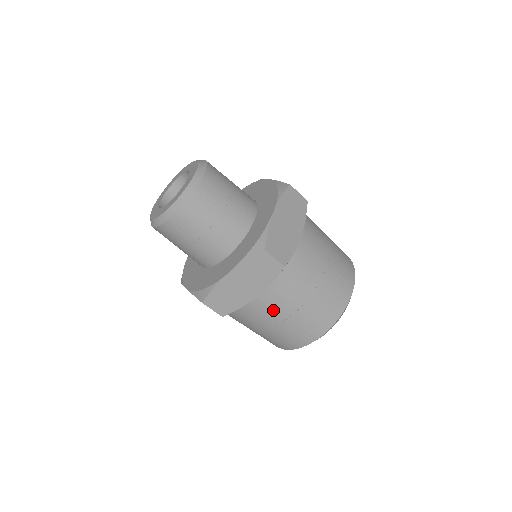
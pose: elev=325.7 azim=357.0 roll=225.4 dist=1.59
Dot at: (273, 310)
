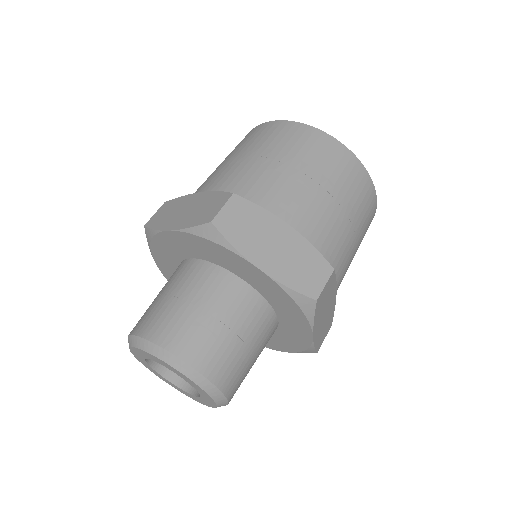
Dot at: (346, 269)
